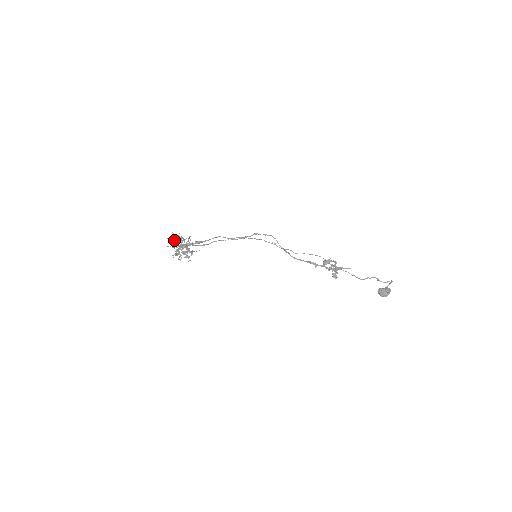
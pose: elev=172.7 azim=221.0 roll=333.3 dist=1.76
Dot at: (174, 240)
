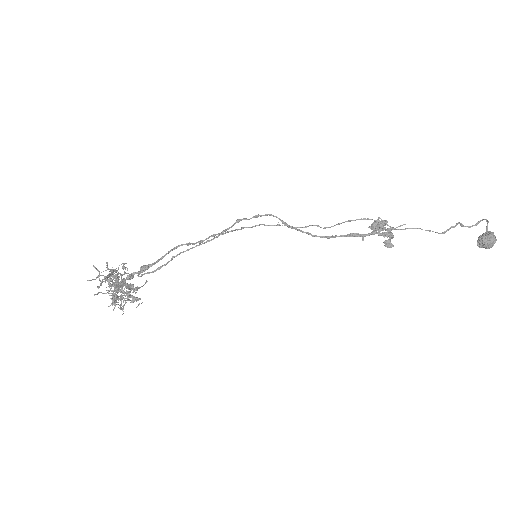
Dot at: (102, 279)
